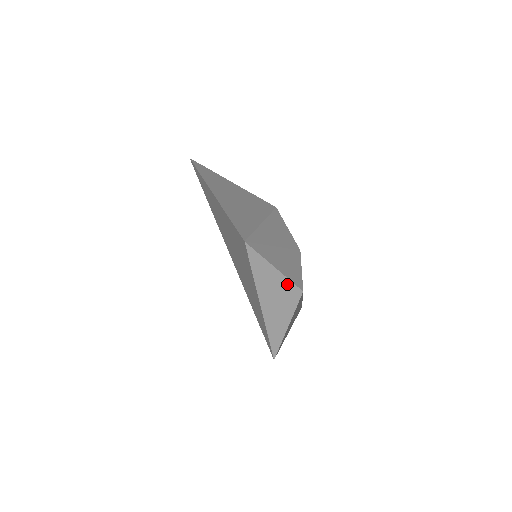
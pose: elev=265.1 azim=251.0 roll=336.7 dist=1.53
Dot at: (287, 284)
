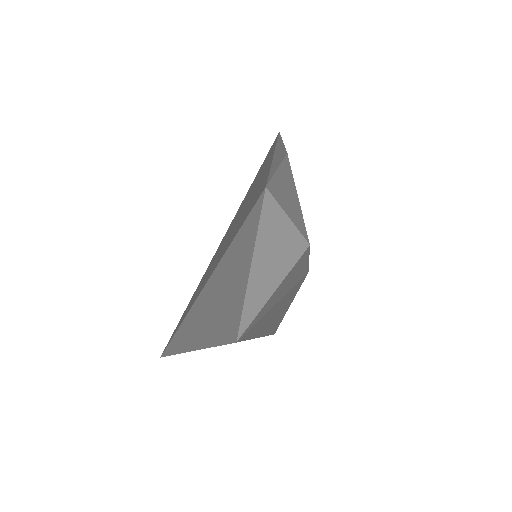
Dot at: occluded
